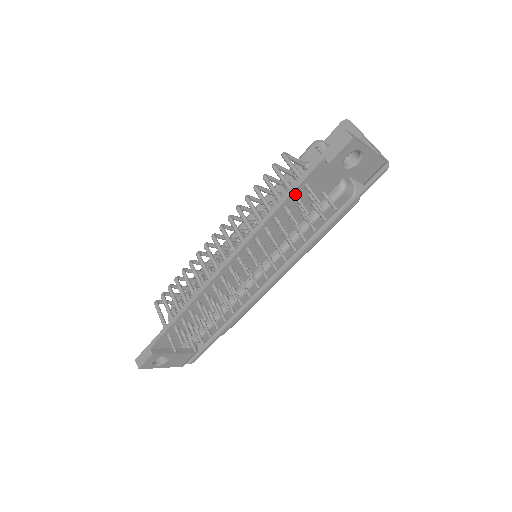
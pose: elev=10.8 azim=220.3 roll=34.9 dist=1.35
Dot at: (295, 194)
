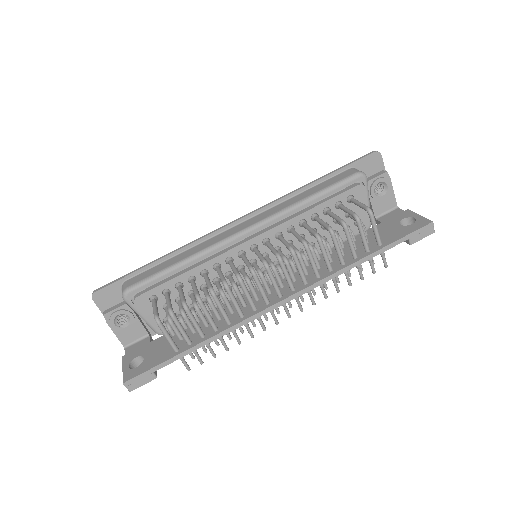
Dot at: (371, 255)
